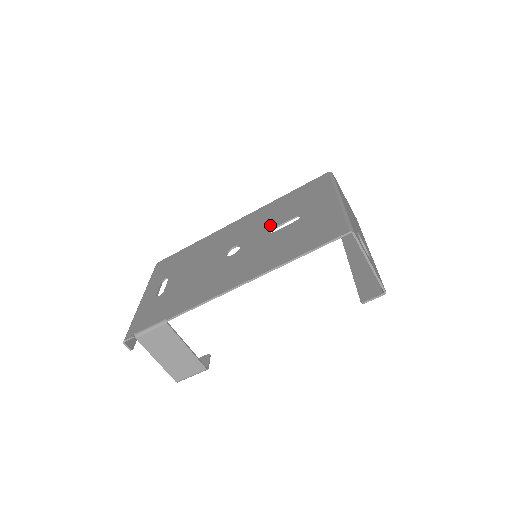
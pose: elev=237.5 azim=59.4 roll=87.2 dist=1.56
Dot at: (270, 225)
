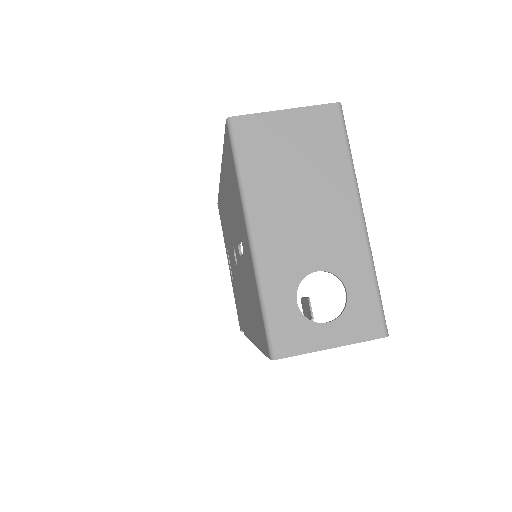
Dot at: (235, 233)
